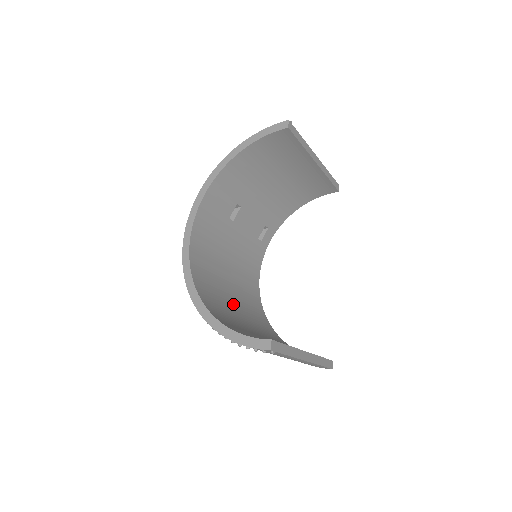
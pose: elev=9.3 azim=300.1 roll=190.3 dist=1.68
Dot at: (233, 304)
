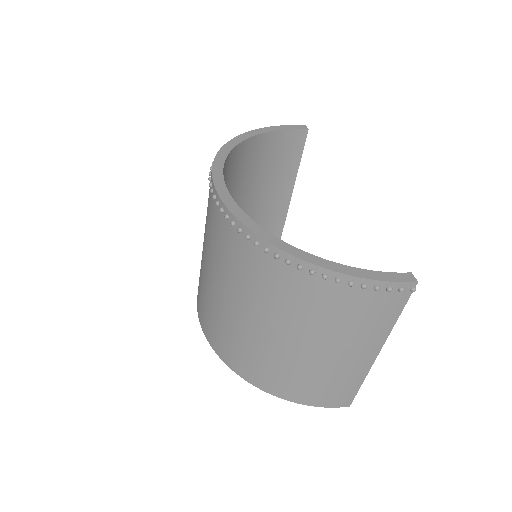
Dot at: occluded
